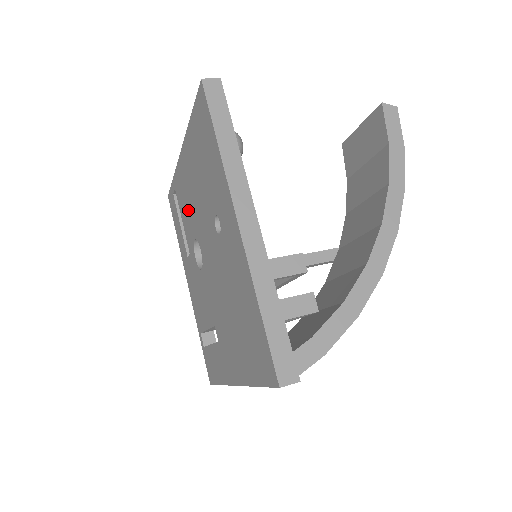
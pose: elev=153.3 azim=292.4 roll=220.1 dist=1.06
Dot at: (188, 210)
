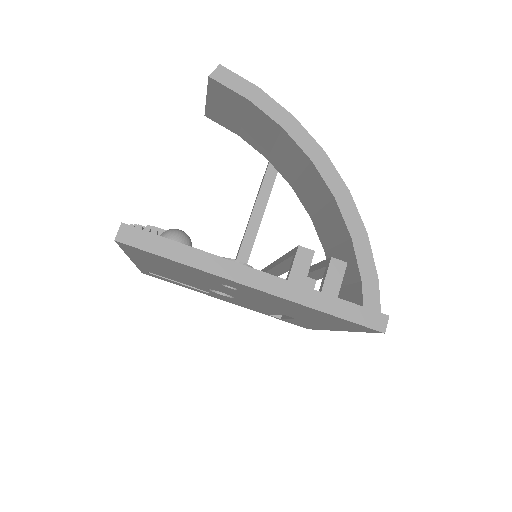
Dot at: (181, 280)
